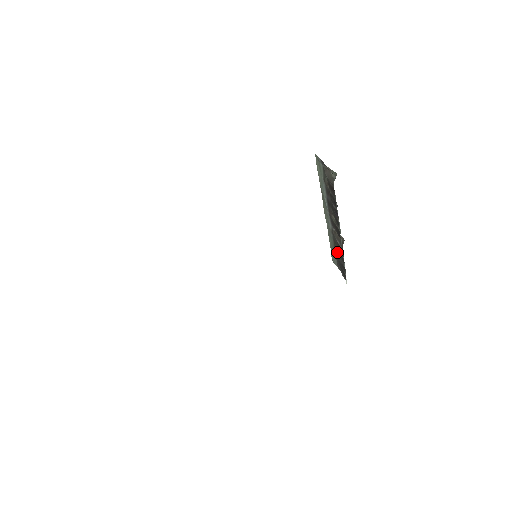
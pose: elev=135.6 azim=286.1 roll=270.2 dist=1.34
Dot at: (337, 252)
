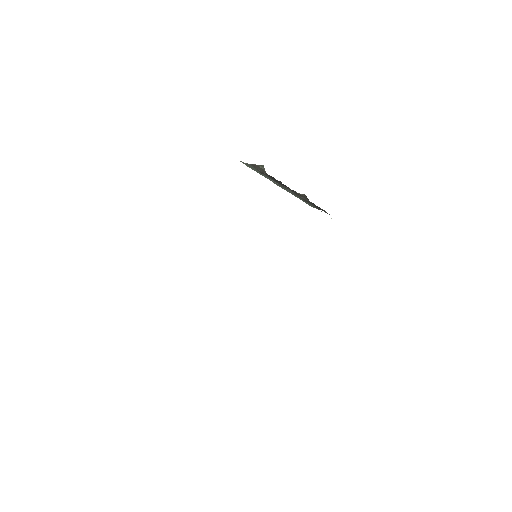
Dot at: occluded
